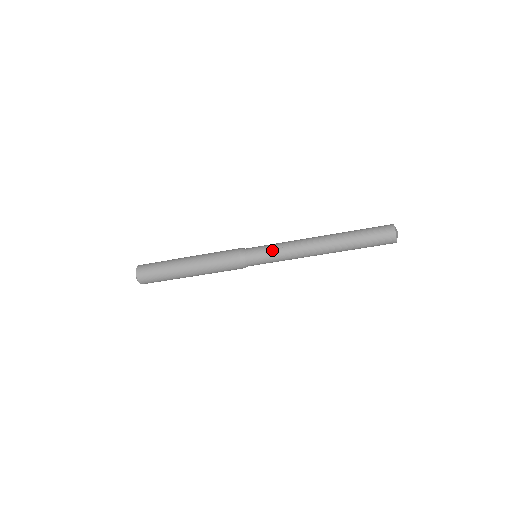
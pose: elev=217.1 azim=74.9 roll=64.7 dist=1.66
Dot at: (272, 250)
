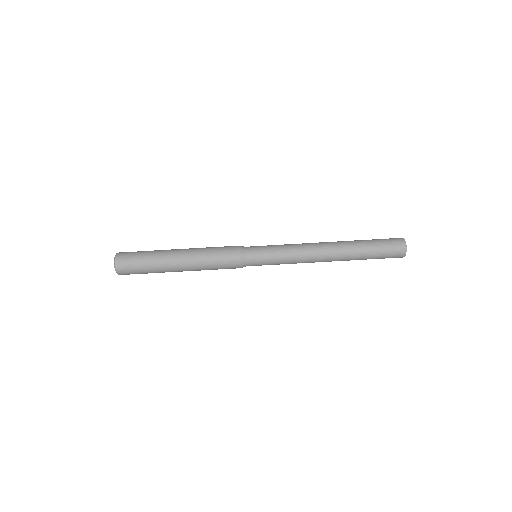
Dot at: (276, 249)
